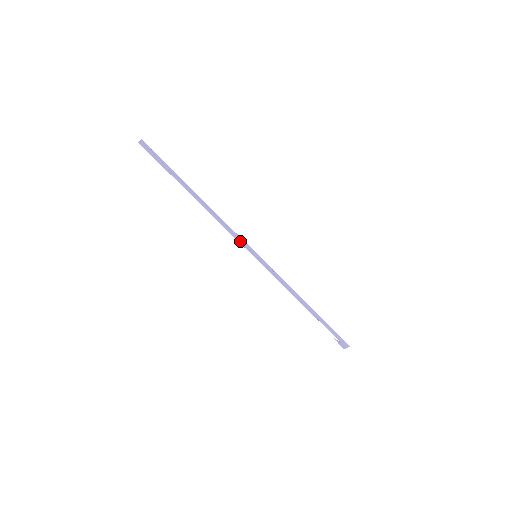
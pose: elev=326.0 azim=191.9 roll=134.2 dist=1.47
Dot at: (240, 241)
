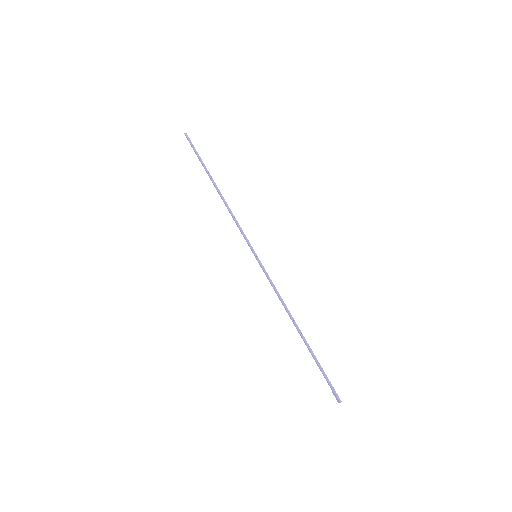
Dot at: (244, 237)
